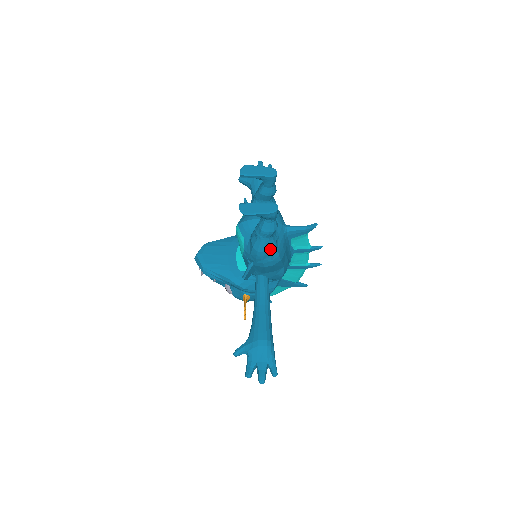
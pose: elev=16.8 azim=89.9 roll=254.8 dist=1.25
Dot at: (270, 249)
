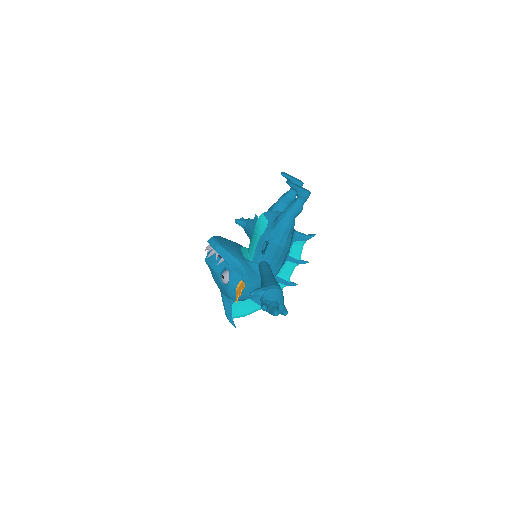
Dot at: (291, 227)
